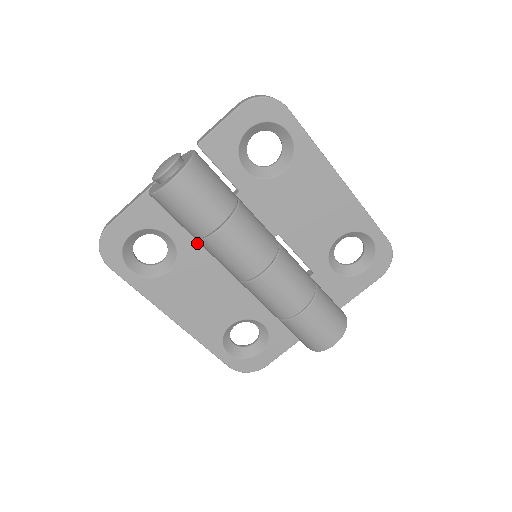
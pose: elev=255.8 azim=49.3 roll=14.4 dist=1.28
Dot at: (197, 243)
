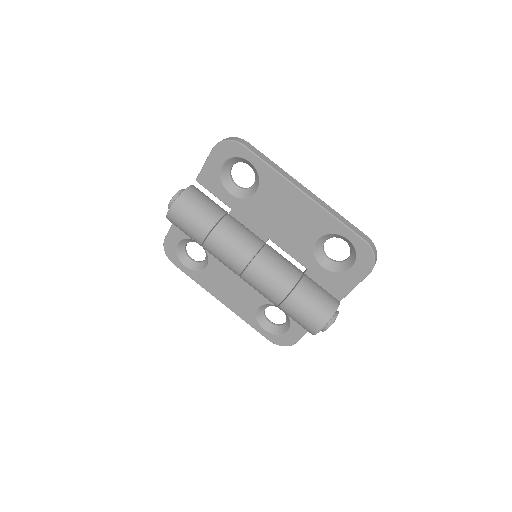
Dot at: occluded
